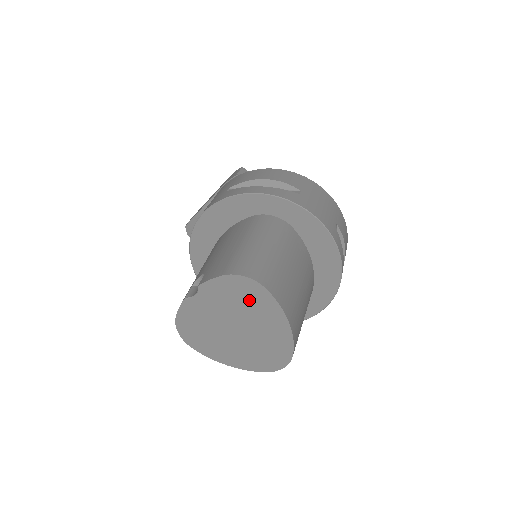
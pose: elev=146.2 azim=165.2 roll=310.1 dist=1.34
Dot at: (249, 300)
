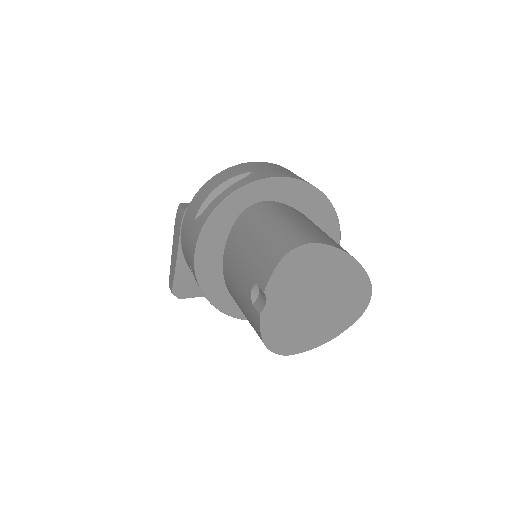
Dot at: (311, 266)
